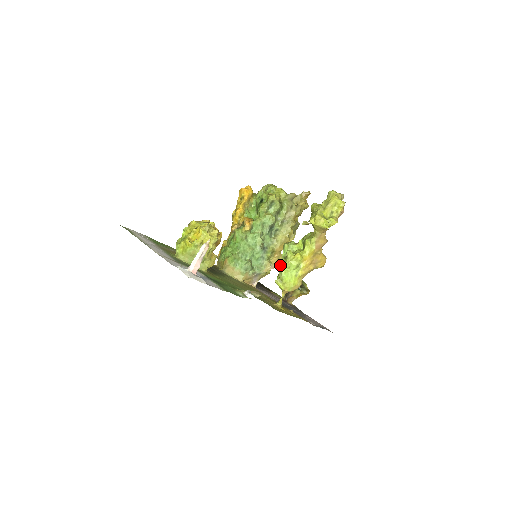
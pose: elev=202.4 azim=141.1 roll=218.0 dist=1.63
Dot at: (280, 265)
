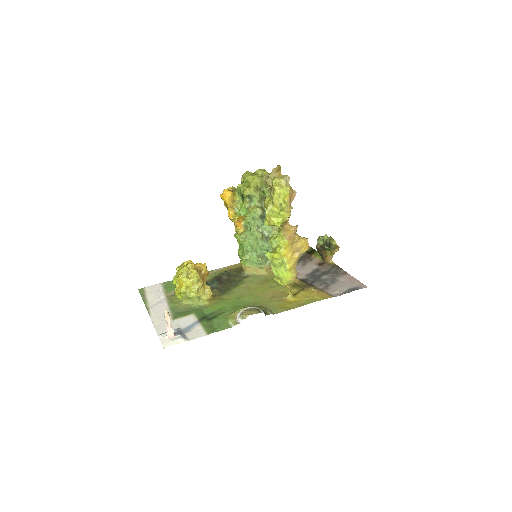
Dot at: occluded
